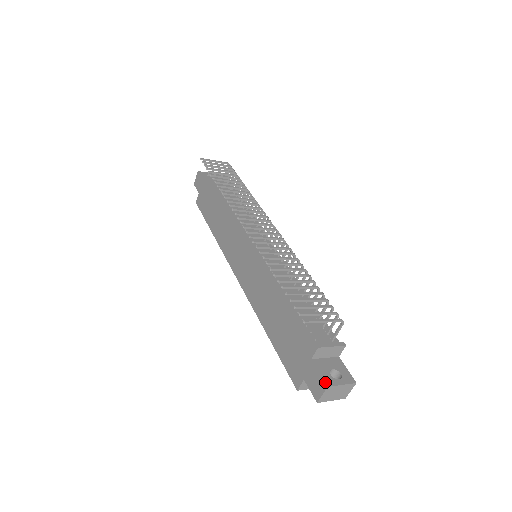
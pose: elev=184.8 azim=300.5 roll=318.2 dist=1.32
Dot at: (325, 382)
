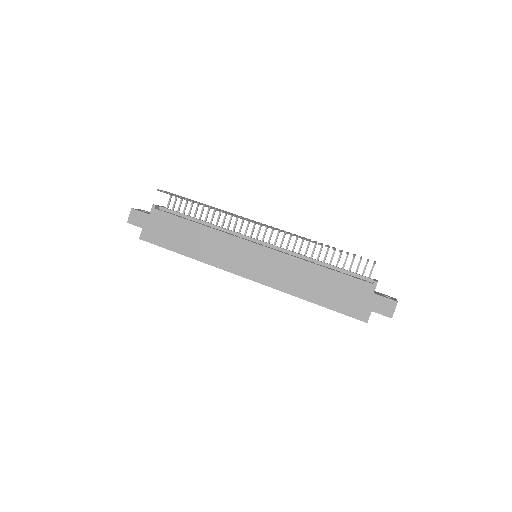
Dot at: (394, 300)
